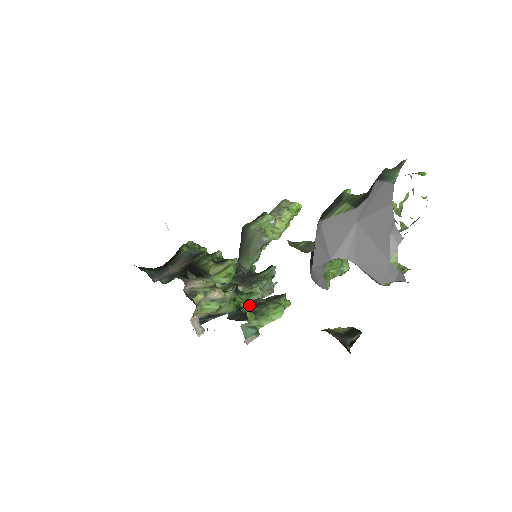
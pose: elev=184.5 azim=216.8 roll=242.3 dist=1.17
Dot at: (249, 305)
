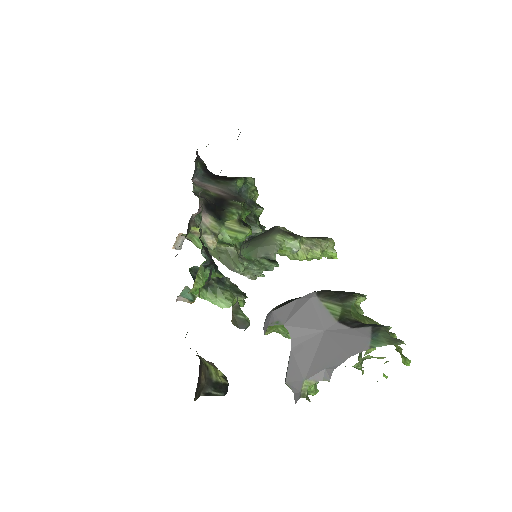
Dot at: (201, 285)
